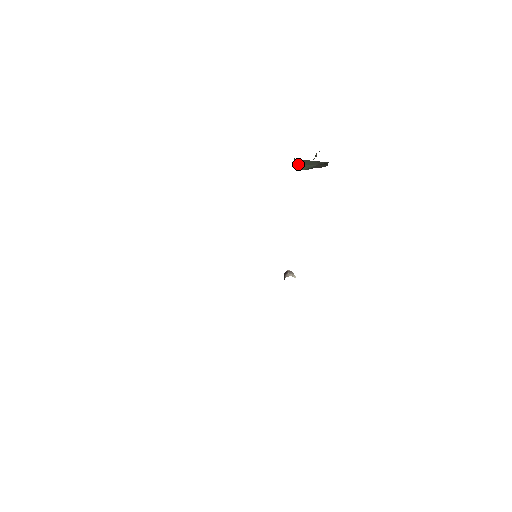
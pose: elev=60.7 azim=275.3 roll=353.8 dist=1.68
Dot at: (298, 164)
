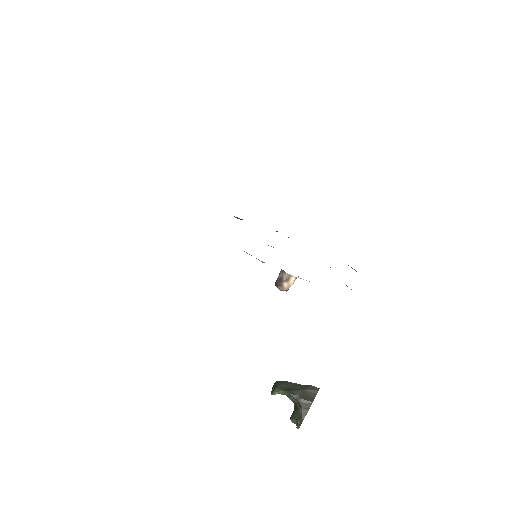
Dot at: (278, 385)
